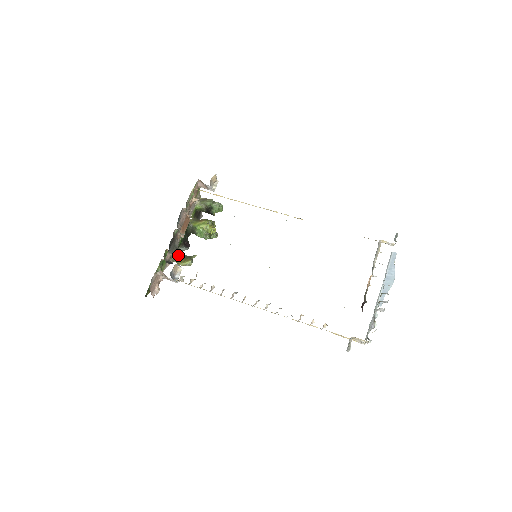
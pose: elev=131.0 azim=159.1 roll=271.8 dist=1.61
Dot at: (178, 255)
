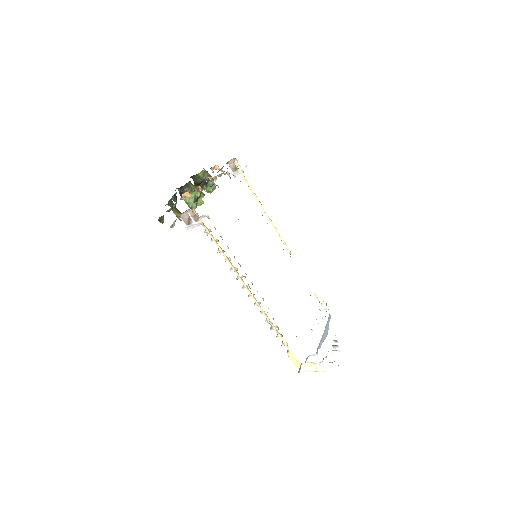
Dot at: (172, 202)
